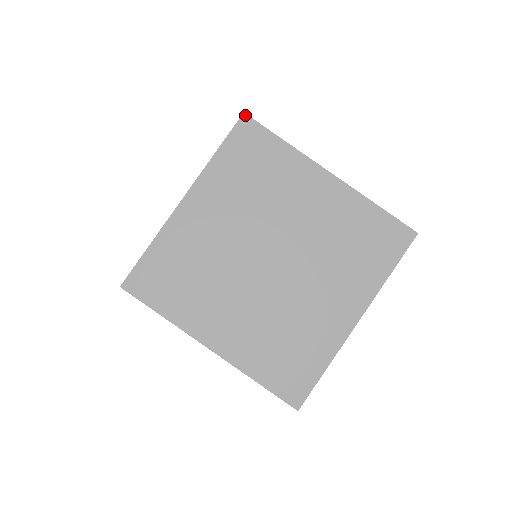
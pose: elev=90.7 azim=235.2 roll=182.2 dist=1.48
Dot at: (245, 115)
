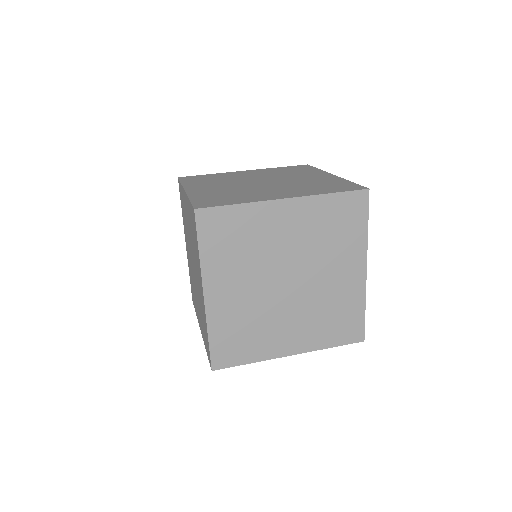
Dot at: (180, 177)
